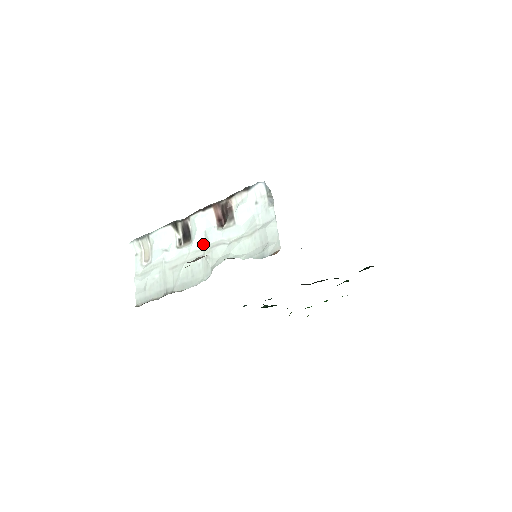
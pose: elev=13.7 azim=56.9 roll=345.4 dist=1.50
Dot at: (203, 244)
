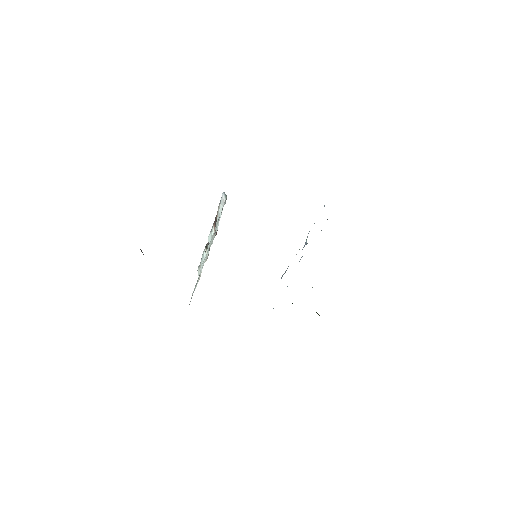
Dot at: (208, 253)
